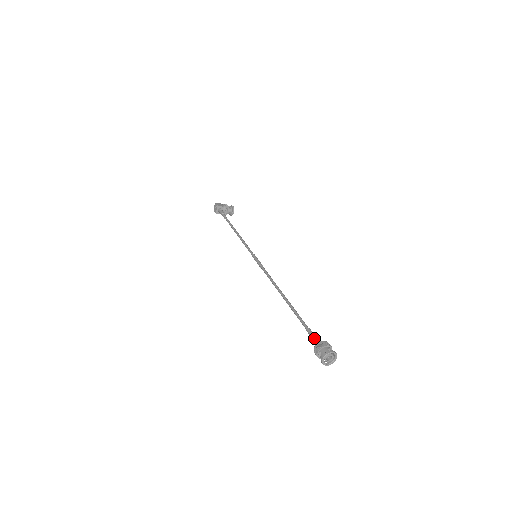
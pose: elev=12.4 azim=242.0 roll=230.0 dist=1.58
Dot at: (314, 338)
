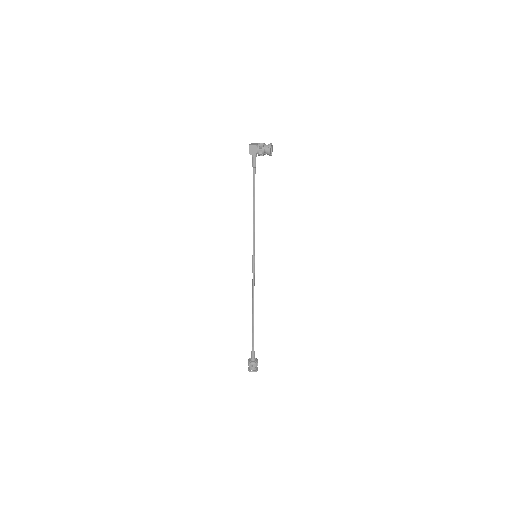
Dot at: (251, 355)
